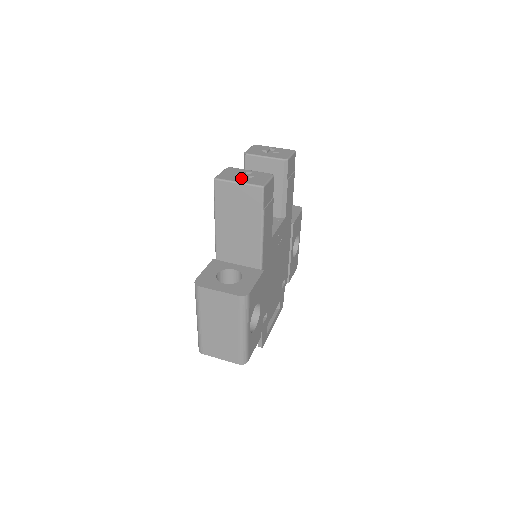
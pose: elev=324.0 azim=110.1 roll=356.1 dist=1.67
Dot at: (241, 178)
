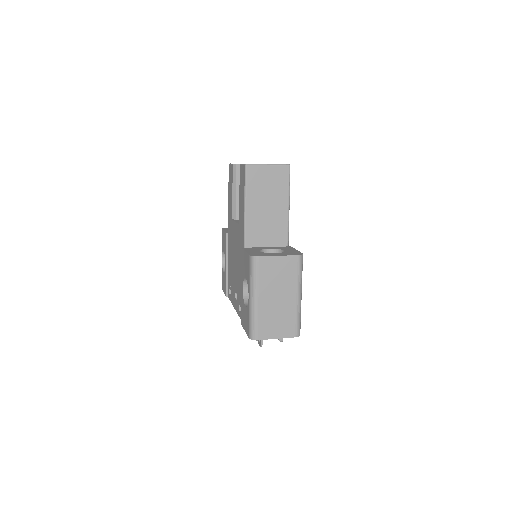
Dot at: occluded
